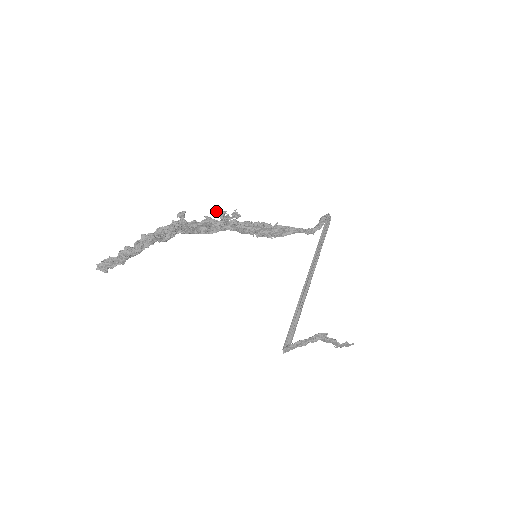
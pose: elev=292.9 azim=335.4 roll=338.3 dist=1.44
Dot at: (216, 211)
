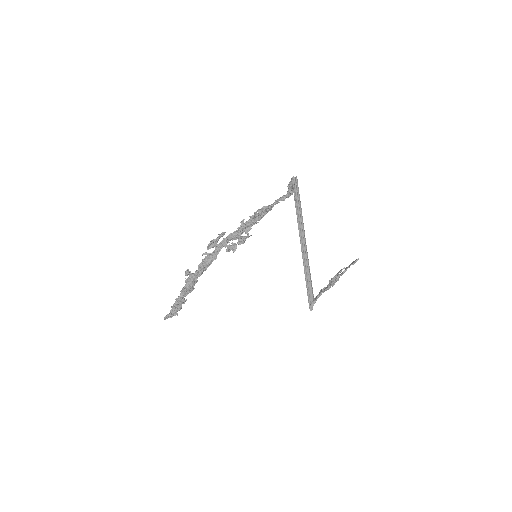
Dot at: occluded
